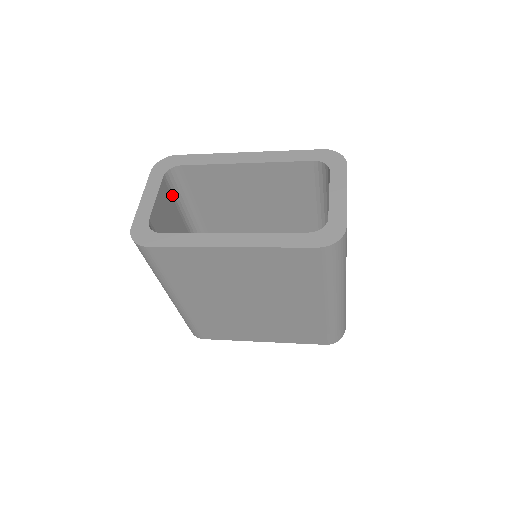
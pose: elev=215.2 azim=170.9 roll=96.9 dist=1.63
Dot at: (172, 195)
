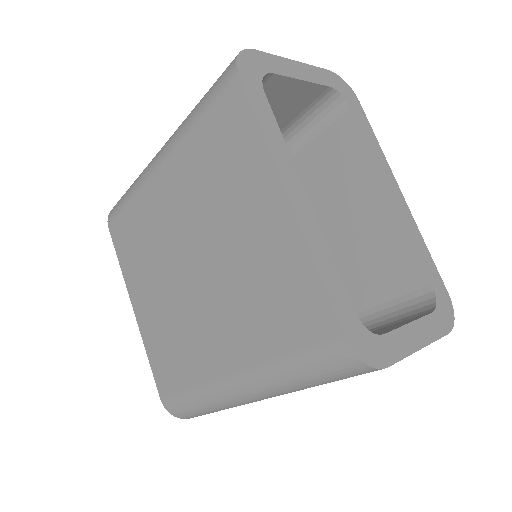
Dot at: (303, 112)
